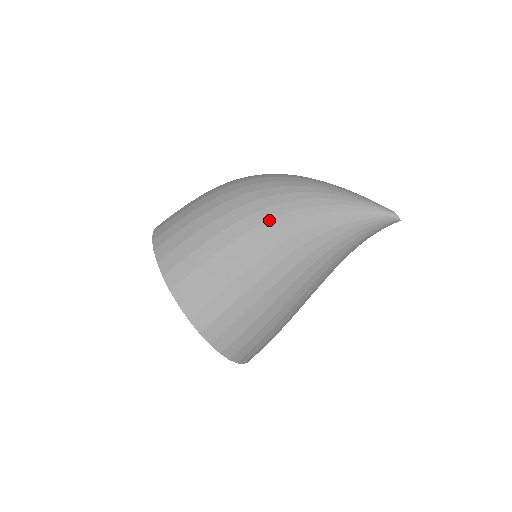
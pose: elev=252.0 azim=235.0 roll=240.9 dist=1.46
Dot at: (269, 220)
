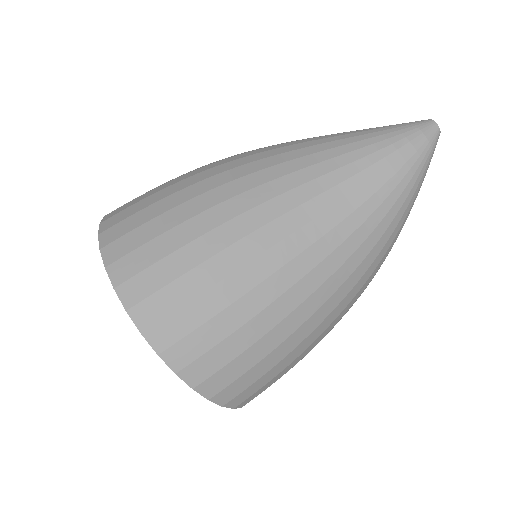
Dot at: (246, 152)
